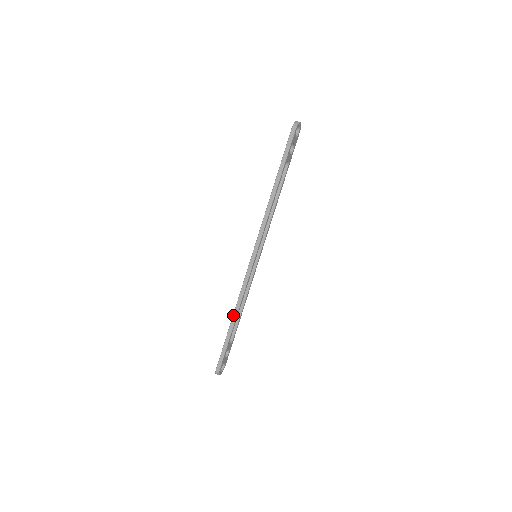
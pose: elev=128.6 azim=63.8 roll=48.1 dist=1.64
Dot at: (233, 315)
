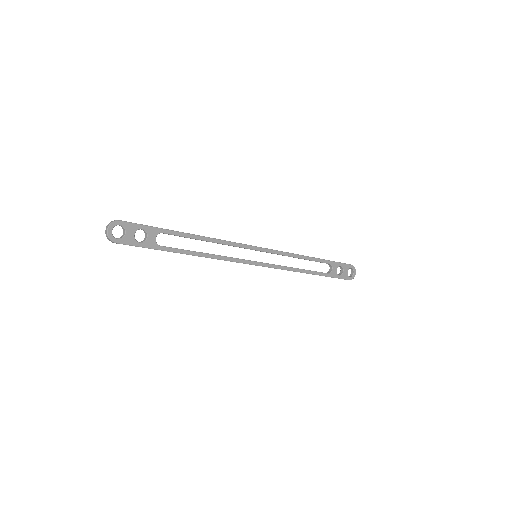
Dot at: (194, 235)
